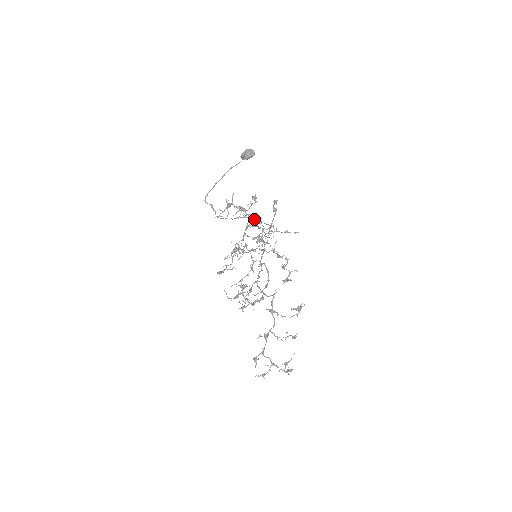
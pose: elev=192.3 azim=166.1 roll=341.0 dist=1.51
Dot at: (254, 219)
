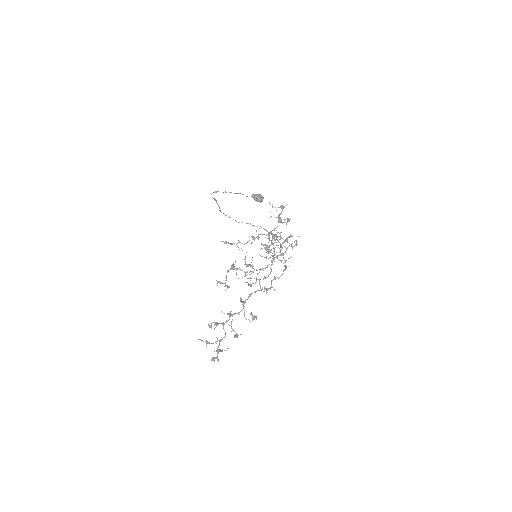
Dot at: occluded
